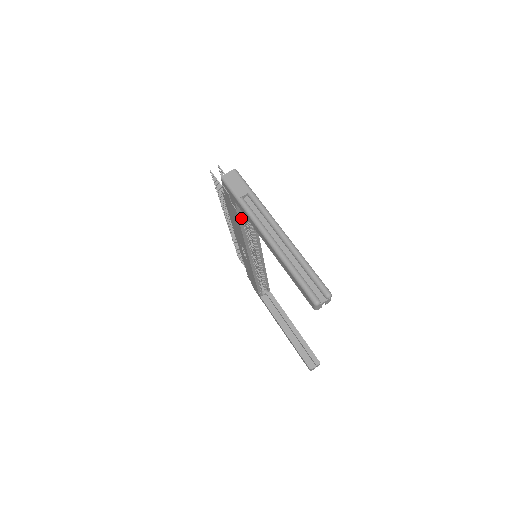
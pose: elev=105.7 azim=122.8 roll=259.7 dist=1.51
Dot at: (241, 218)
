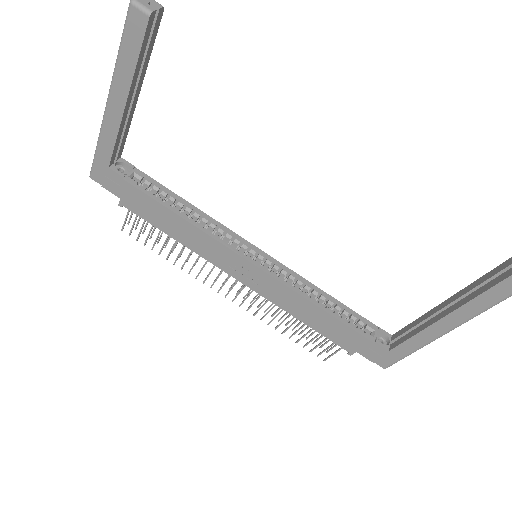
Dot at: (148, 193)
